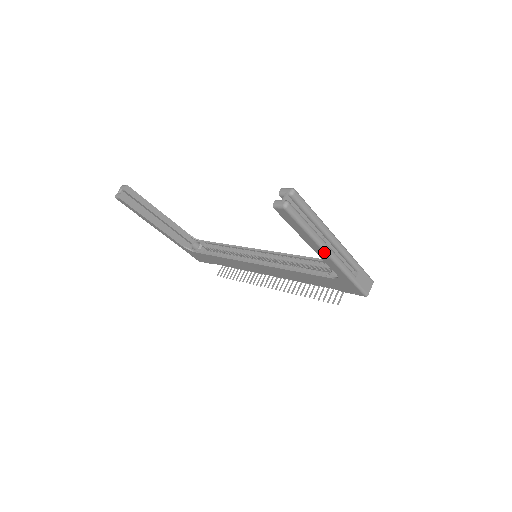
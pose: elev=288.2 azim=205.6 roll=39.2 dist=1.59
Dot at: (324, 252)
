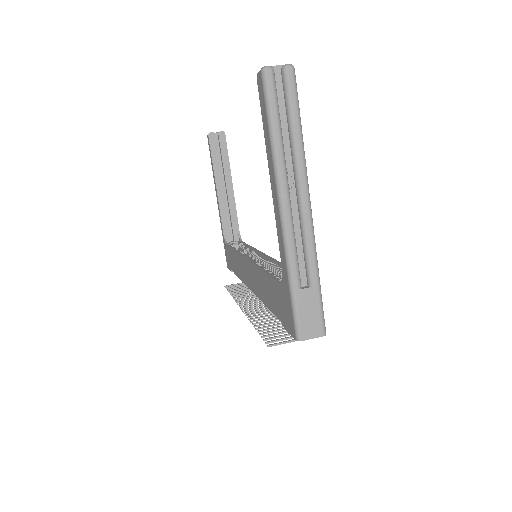
Dot at: (277, 194)
